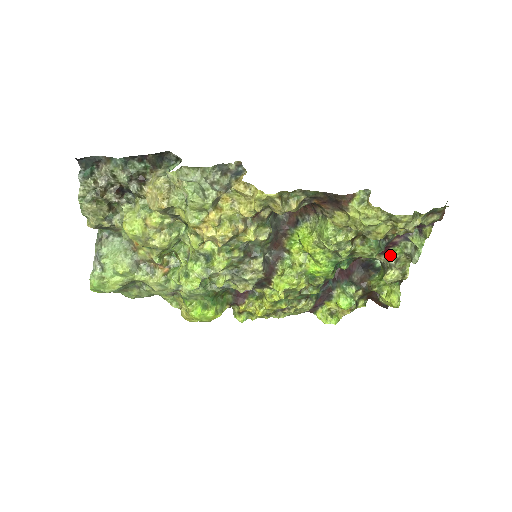
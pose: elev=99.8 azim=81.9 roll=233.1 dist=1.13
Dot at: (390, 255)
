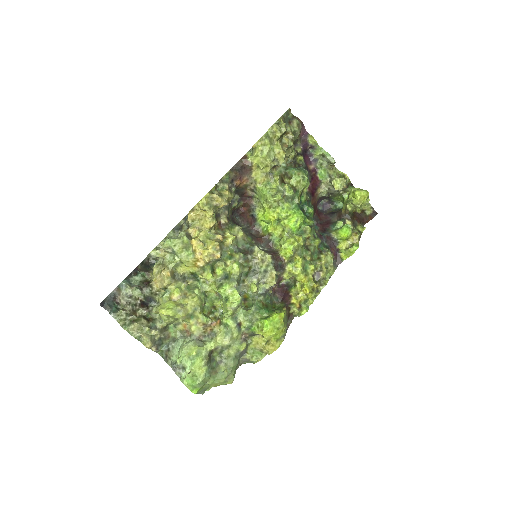
Dot at: (322, 178)
